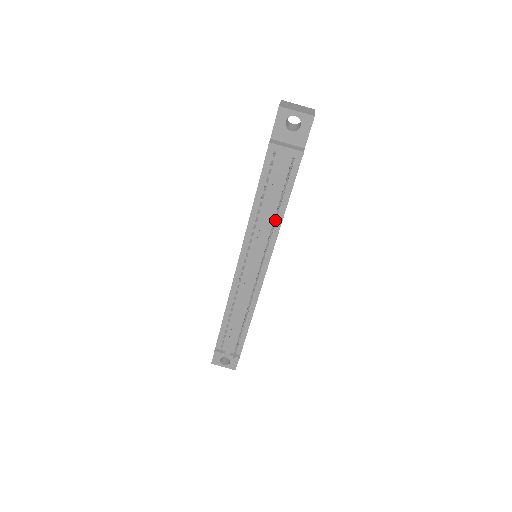
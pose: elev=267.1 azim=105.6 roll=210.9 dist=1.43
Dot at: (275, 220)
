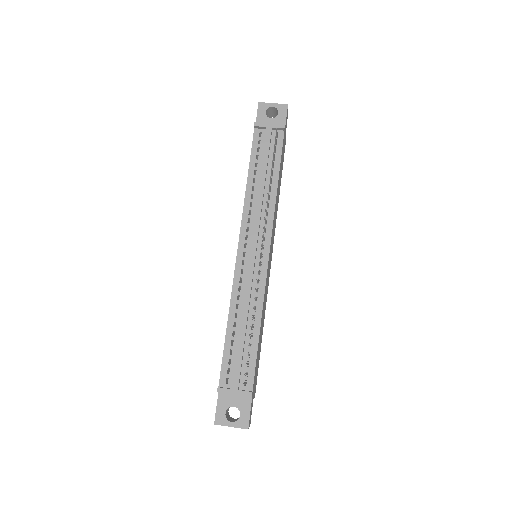
Dot at: (270, 186)
